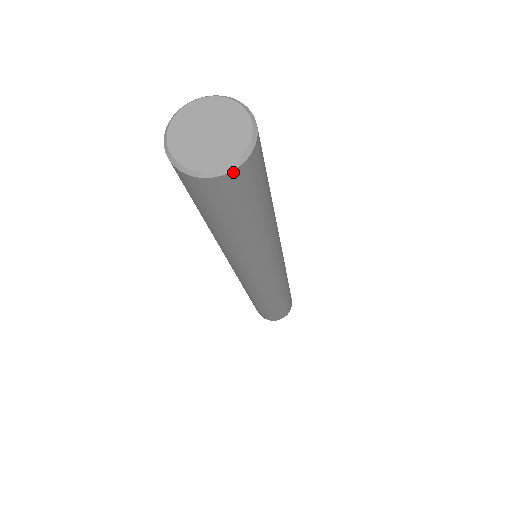
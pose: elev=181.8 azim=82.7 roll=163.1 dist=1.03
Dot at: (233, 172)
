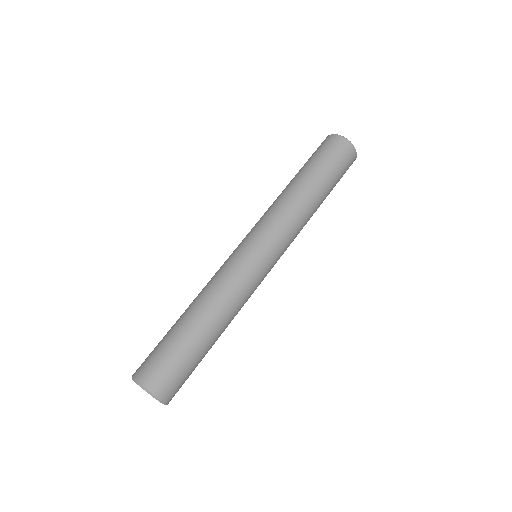
Dot at: occluded
